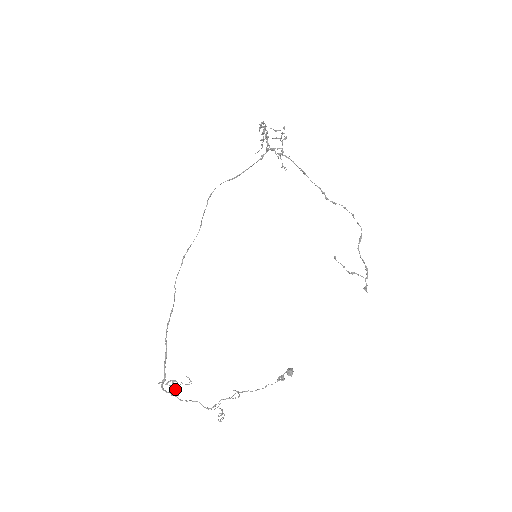
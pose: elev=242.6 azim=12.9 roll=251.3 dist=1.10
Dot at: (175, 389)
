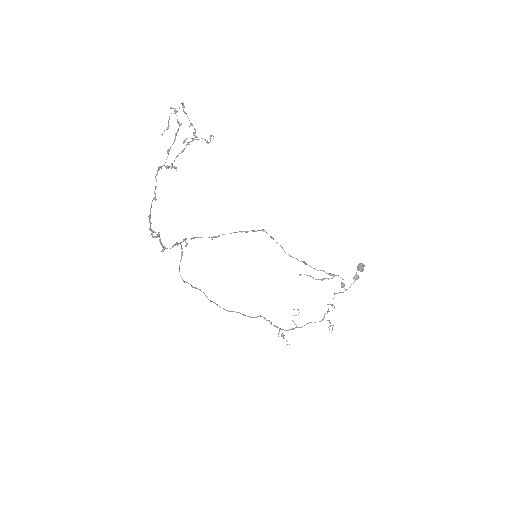
Dot at: (287, 344)
